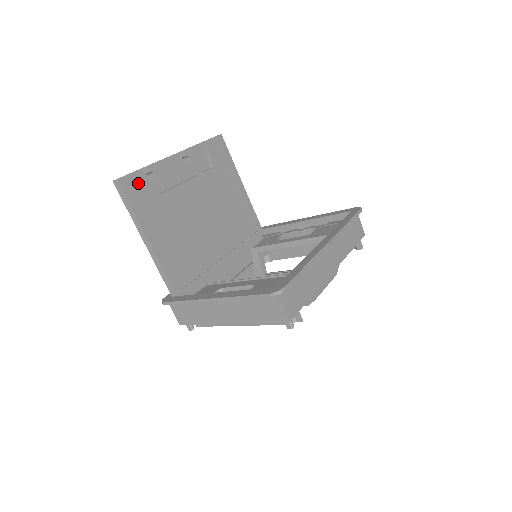
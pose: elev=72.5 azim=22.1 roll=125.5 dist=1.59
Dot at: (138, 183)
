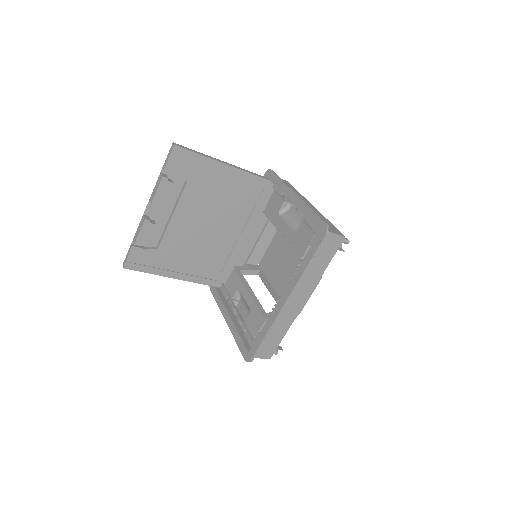
Dot at: (138, 256)
